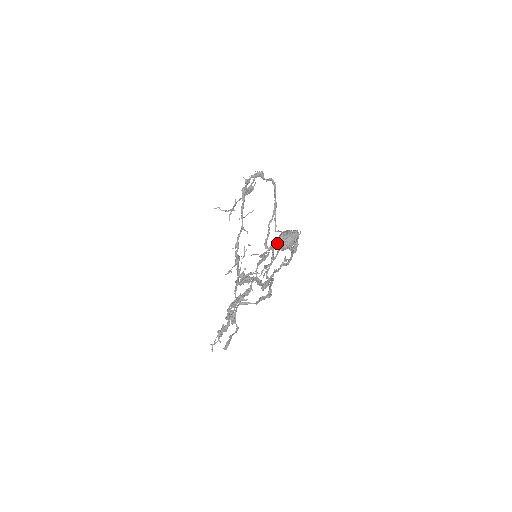
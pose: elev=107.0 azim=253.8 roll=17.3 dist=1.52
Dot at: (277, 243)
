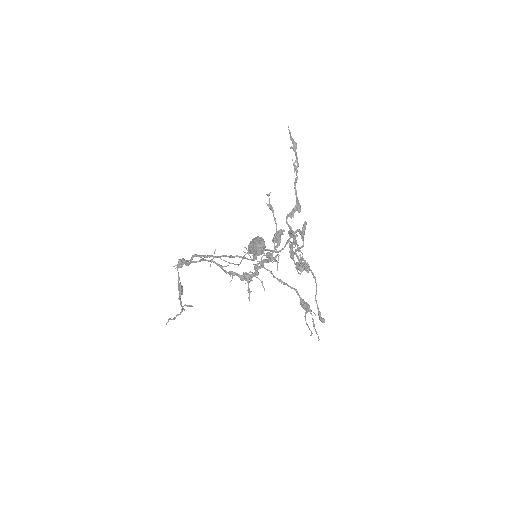
Dot at: (255, 248)
